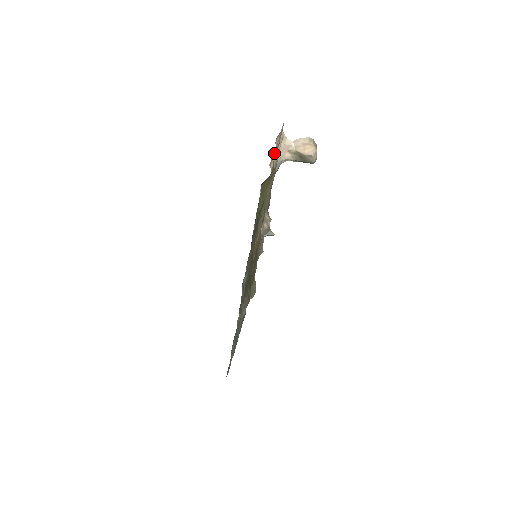
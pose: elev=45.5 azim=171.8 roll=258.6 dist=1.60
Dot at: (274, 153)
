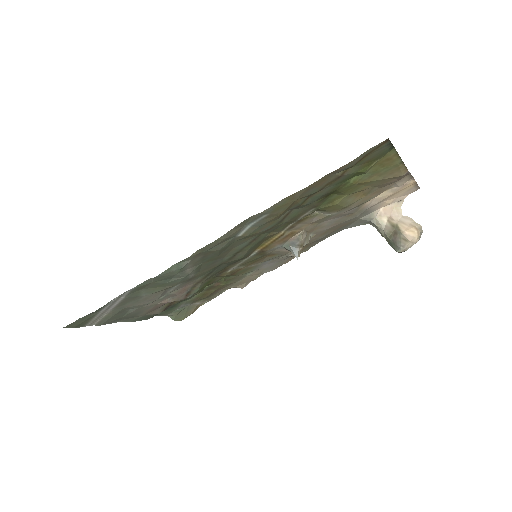
Dot at: (392, 188)
